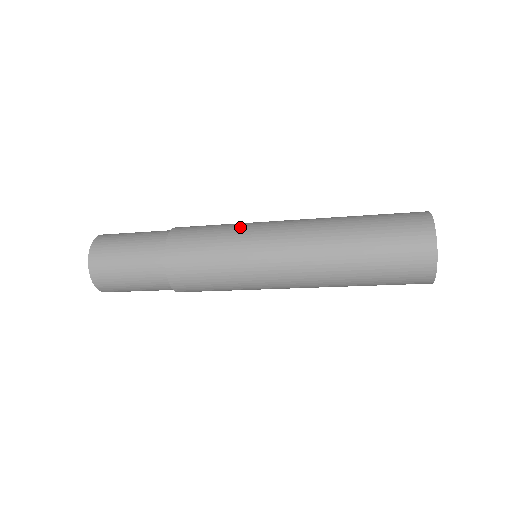
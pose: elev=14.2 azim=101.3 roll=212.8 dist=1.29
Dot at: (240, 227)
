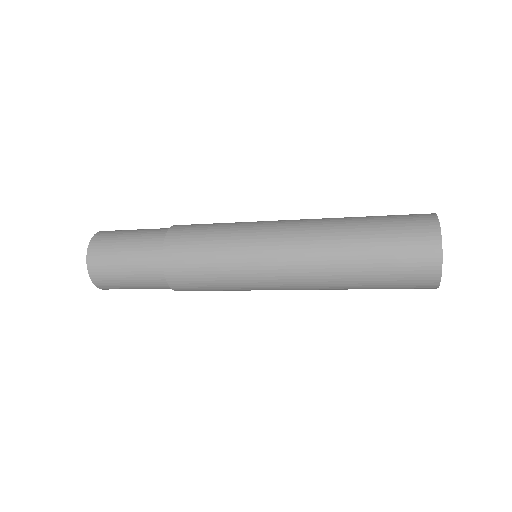
Dot at: (237, 235)
